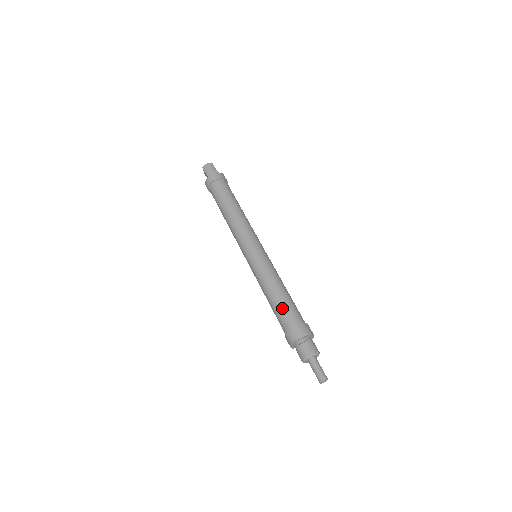
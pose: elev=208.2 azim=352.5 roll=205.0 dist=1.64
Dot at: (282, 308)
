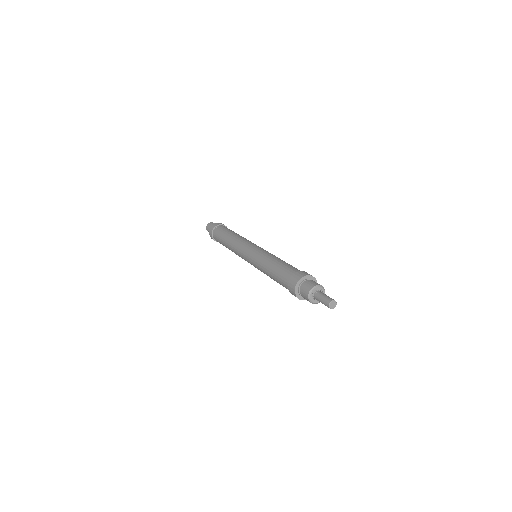
Dot at: (278, 273)
